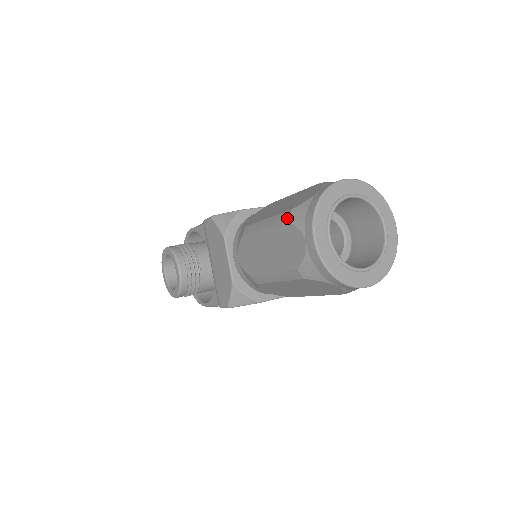
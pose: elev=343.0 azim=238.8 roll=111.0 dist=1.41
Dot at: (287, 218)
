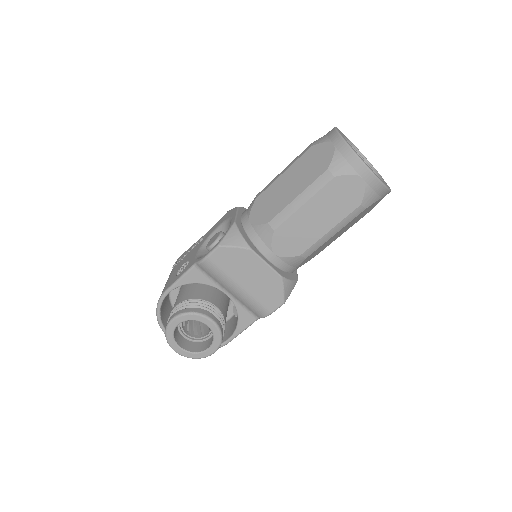
Dot at: (330, 176)
